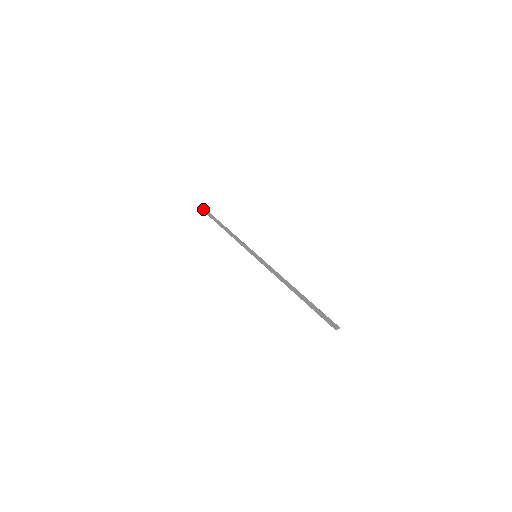
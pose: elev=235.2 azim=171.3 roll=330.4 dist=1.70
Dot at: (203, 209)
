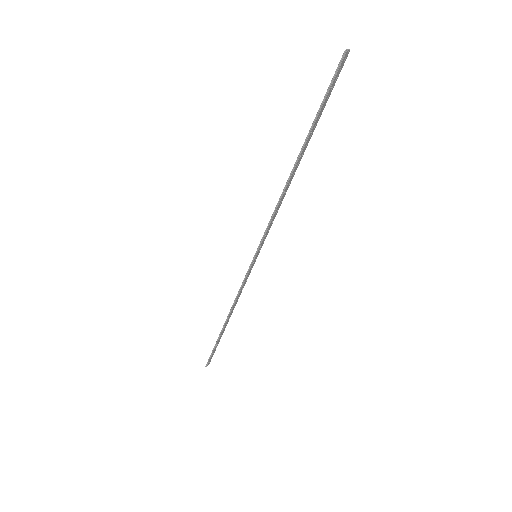
Dot at: (205, 366)
